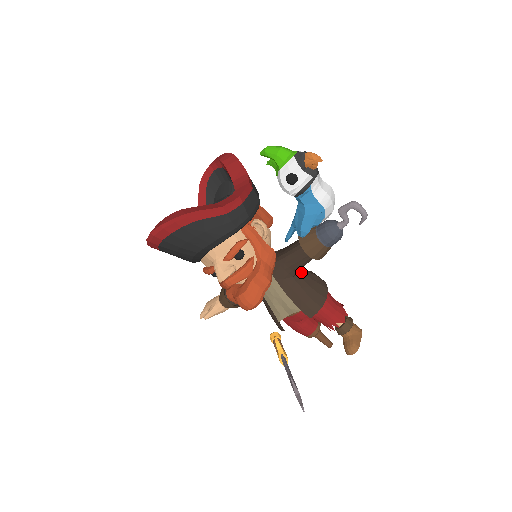
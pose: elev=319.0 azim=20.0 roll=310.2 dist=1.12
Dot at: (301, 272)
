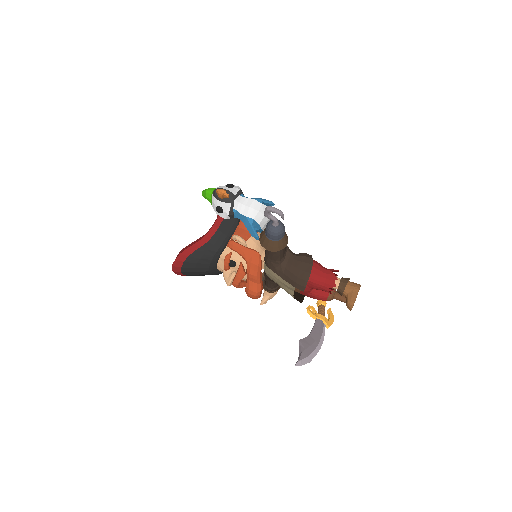
Dot at: (288, 258)
